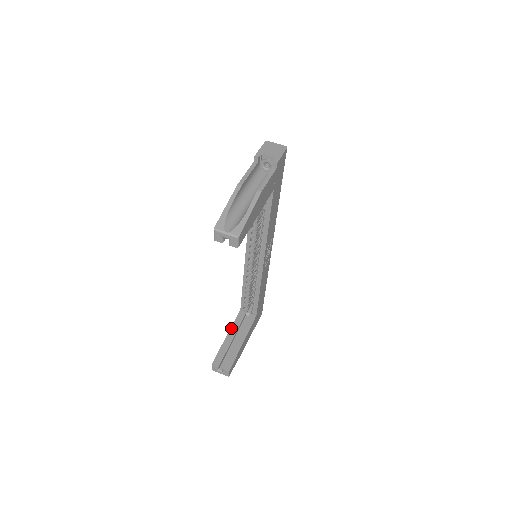
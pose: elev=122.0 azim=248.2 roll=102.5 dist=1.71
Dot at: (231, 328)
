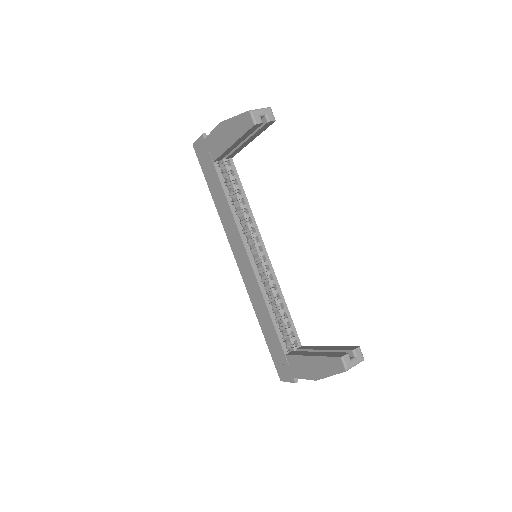
Dot at: (303, 355)
